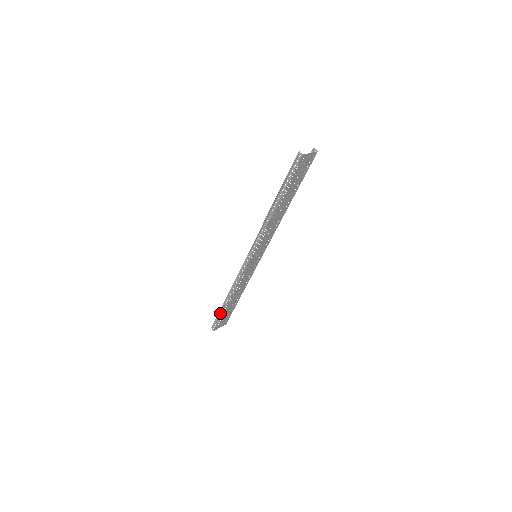
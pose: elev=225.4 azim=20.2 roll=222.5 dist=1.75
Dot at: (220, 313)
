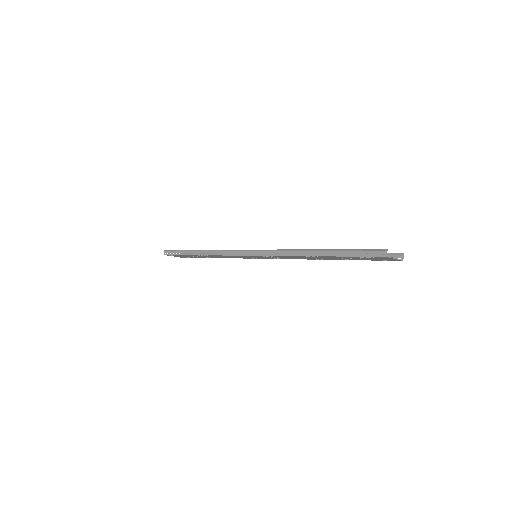
Dot at: (182, 252)
